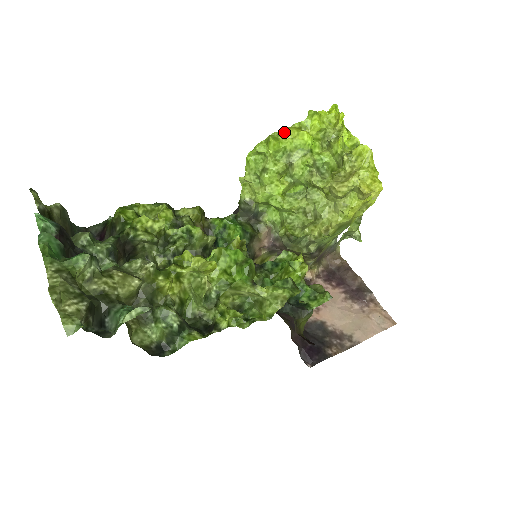
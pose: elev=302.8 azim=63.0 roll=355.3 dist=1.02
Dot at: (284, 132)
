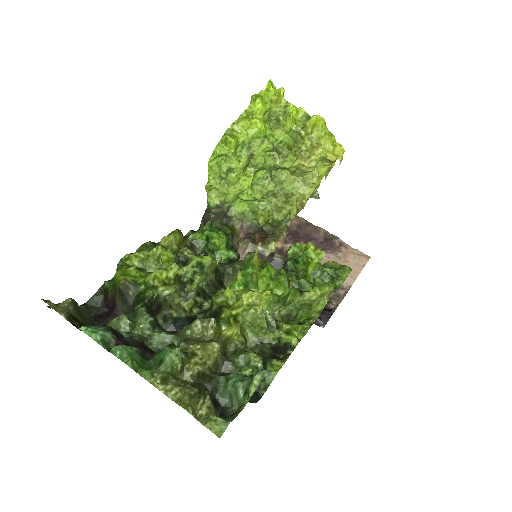
Dot at: (236, 126)
